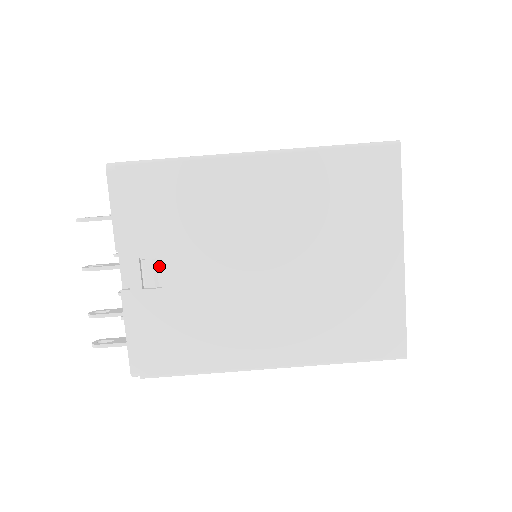
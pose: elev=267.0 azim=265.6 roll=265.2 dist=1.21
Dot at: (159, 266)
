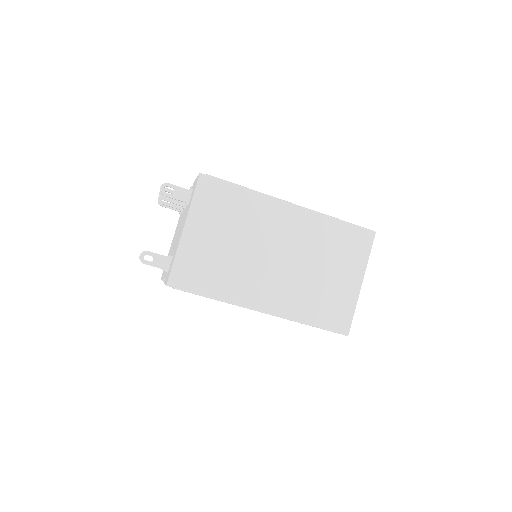
Dot at: occluded
